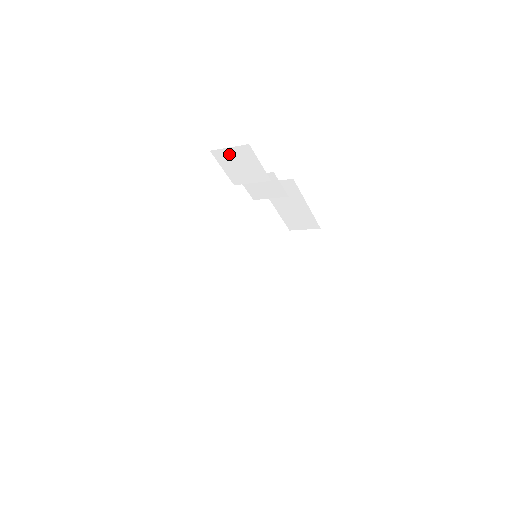
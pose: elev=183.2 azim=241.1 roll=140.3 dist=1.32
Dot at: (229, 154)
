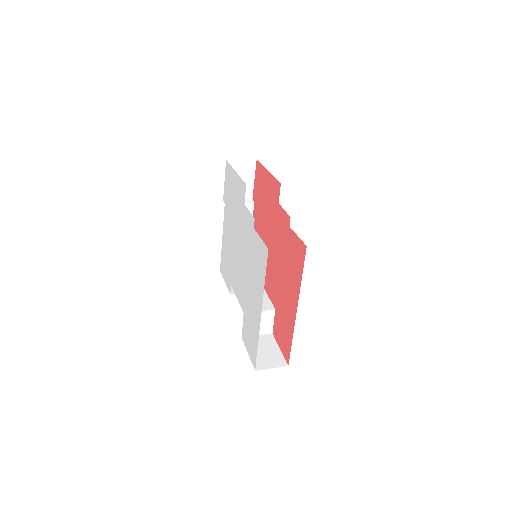
Dot at: occluded
